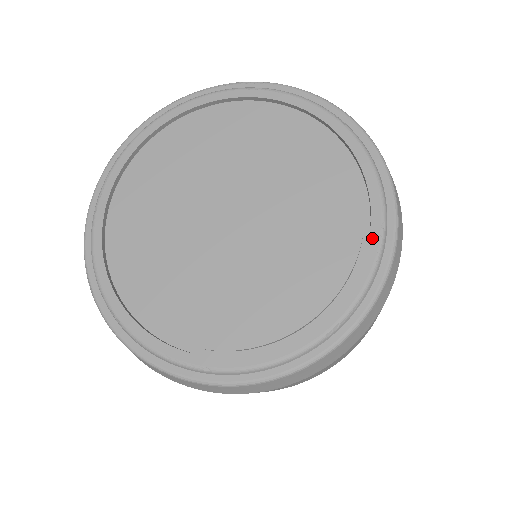
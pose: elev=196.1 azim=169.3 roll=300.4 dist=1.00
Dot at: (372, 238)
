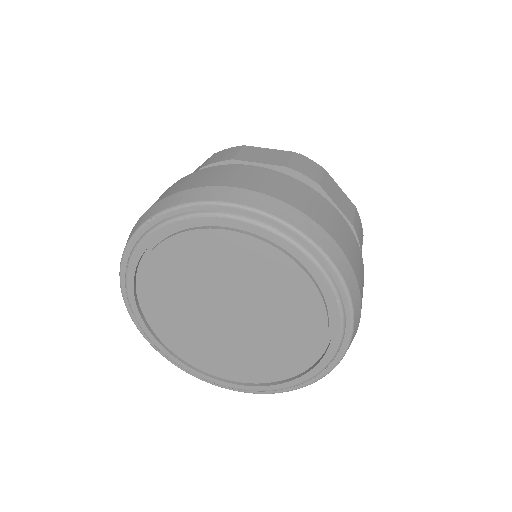
Dot at: (333, 310)
